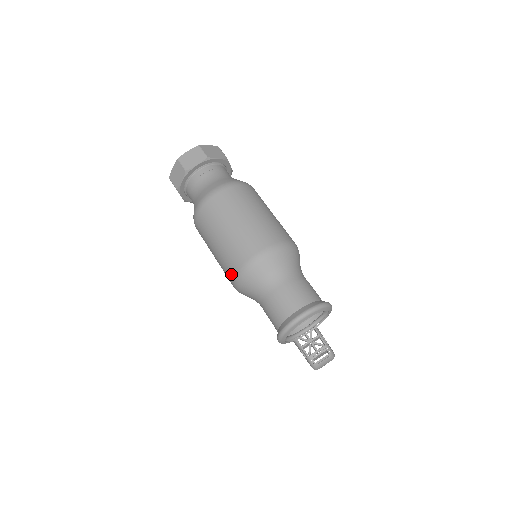
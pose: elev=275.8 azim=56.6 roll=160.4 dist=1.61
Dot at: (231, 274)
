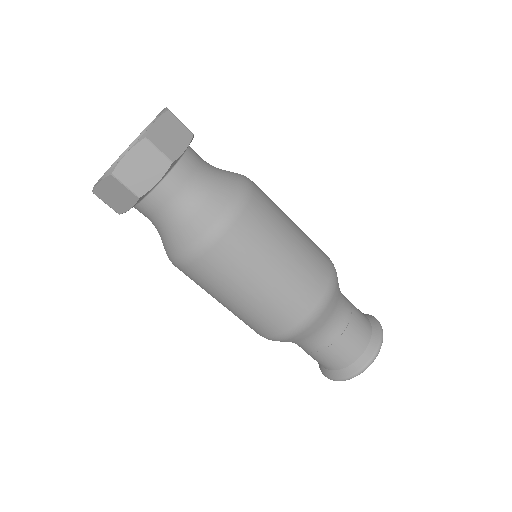
Dot at: (260, 333)
